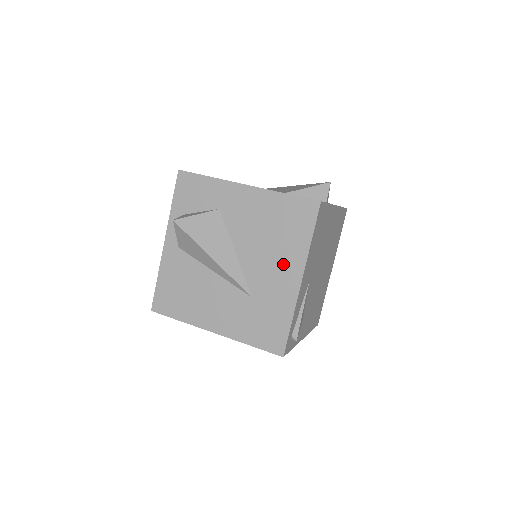
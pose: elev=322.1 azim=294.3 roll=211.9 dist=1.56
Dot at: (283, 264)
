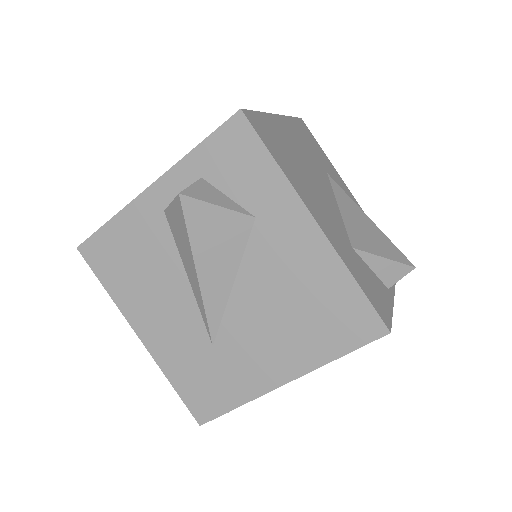
Dot at: (280, 350)
